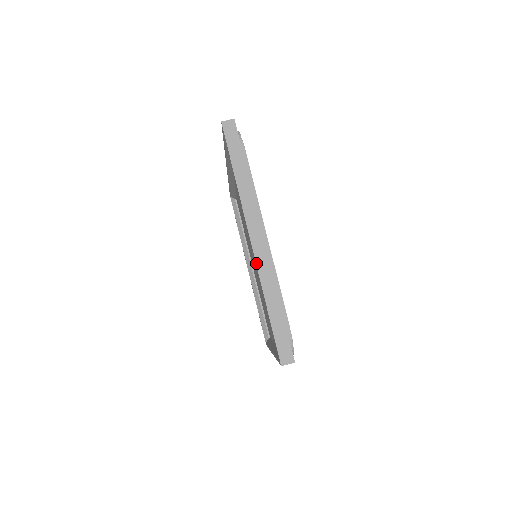
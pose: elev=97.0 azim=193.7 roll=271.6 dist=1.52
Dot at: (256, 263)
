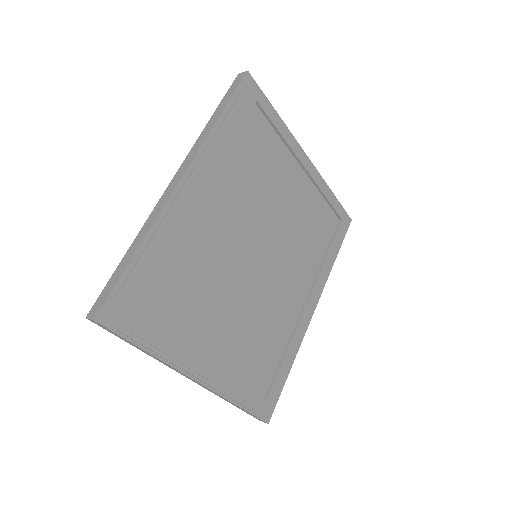
Dot at: occluded
